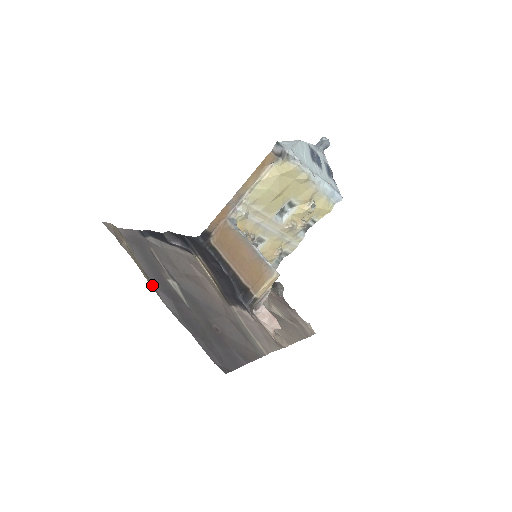
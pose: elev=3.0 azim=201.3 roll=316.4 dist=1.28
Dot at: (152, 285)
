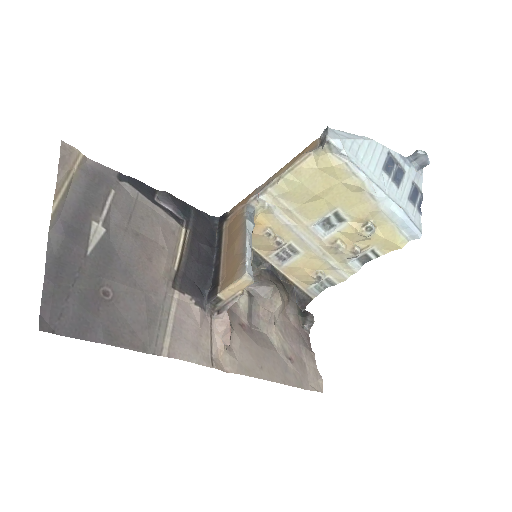
Dot at: (55, 213)
